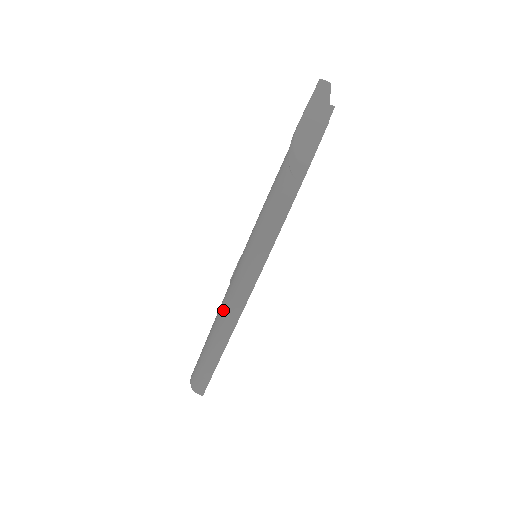
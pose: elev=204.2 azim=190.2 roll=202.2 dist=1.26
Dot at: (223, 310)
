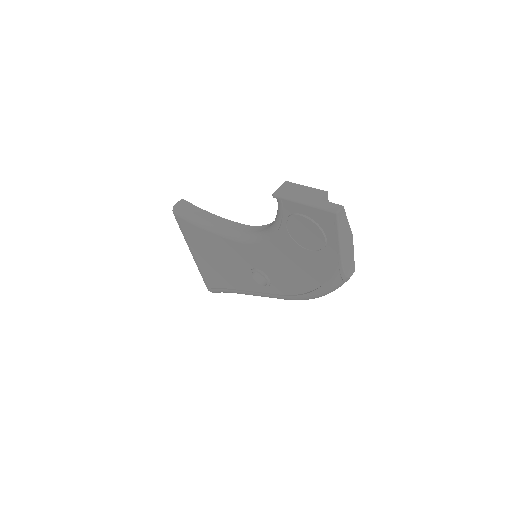
Dot at: occluded
